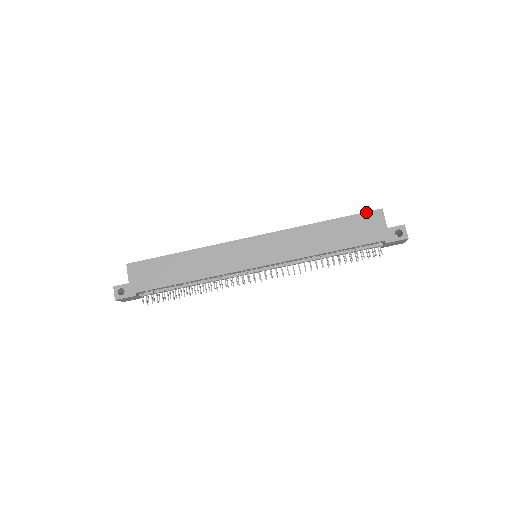
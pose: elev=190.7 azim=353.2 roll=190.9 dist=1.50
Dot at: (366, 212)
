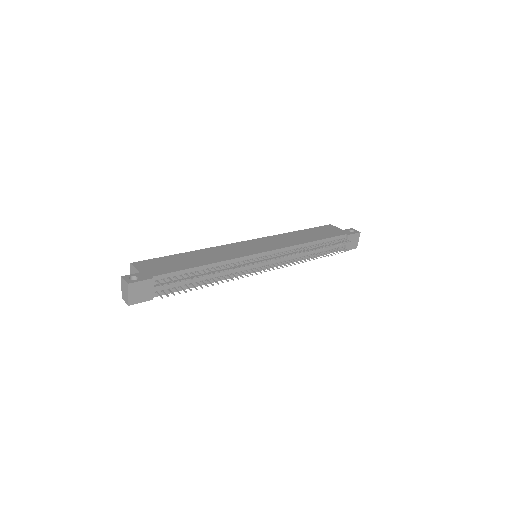
Dot at: (322, 226)
